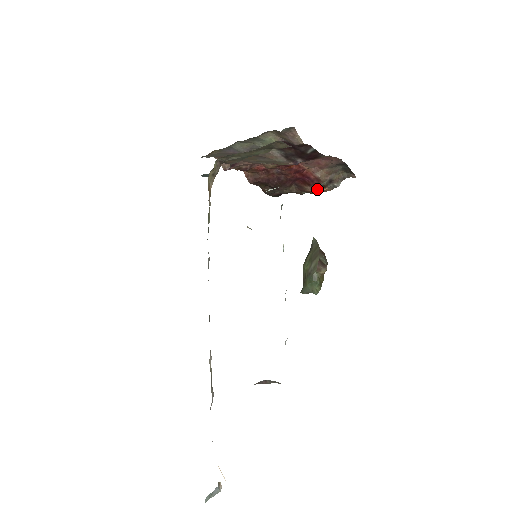
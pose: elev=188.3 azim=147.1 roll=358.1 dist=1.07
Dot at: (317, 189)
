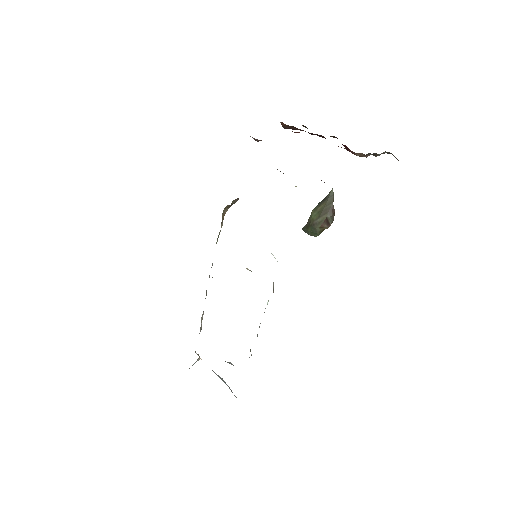
Dot at: occluded
